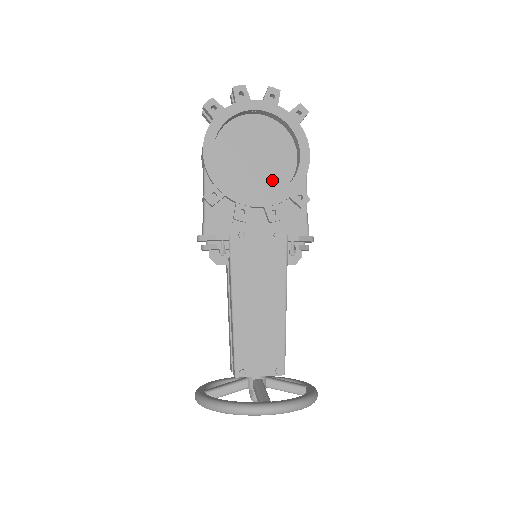
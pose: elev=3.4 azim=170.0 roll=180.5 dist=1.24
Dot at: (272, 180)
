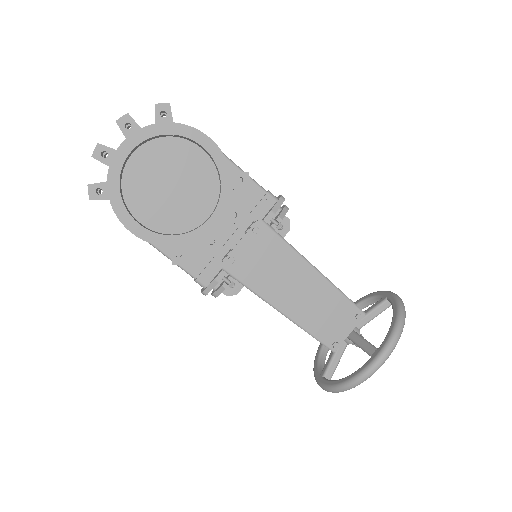
Dot at: (204, 189)
